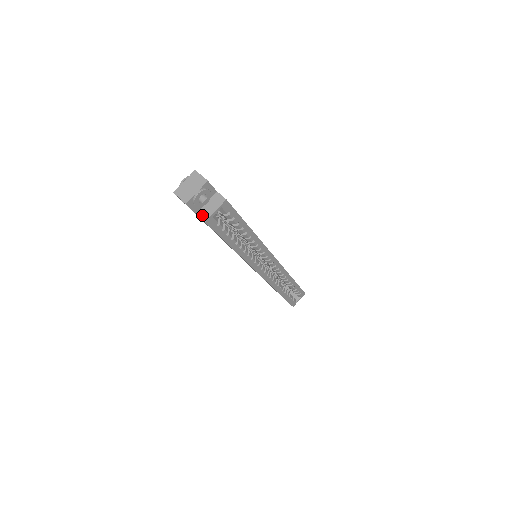
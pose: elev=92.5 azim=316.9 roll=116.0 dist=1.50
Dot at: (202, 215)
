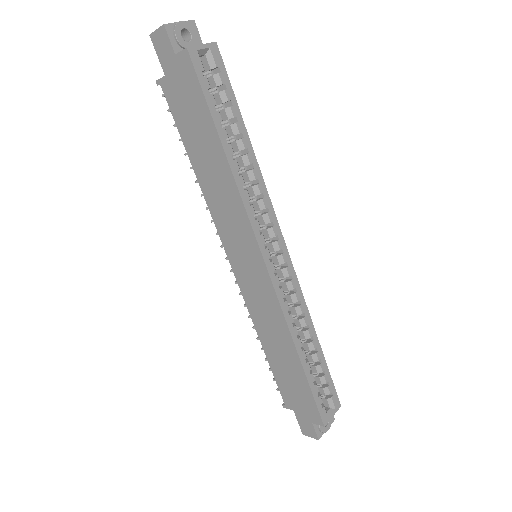
Dot at: (183, 50)
